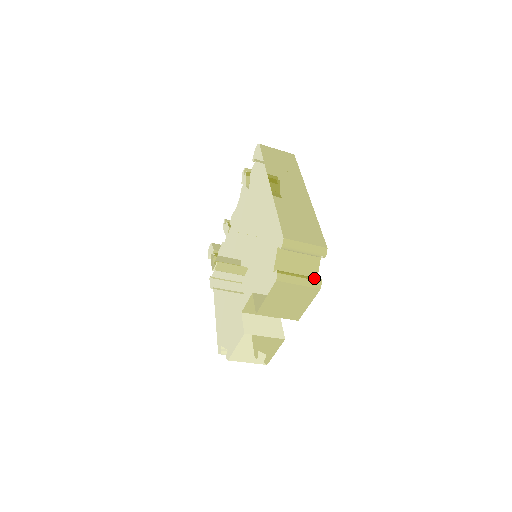
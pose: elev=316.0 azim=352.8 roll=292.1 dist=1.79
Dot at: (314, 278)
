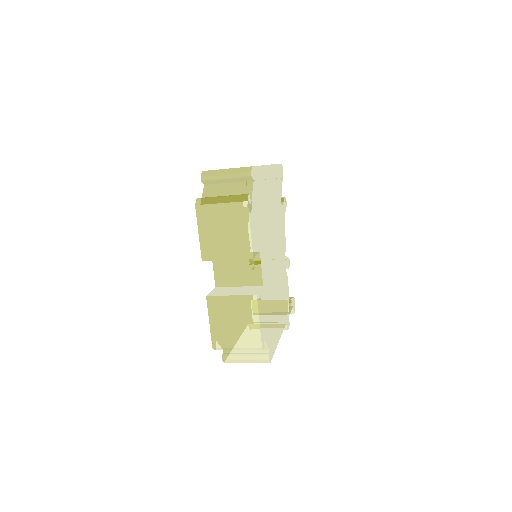
Dot at: occluded
